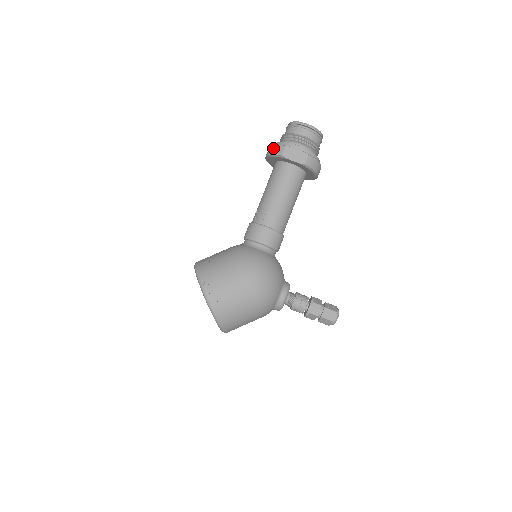
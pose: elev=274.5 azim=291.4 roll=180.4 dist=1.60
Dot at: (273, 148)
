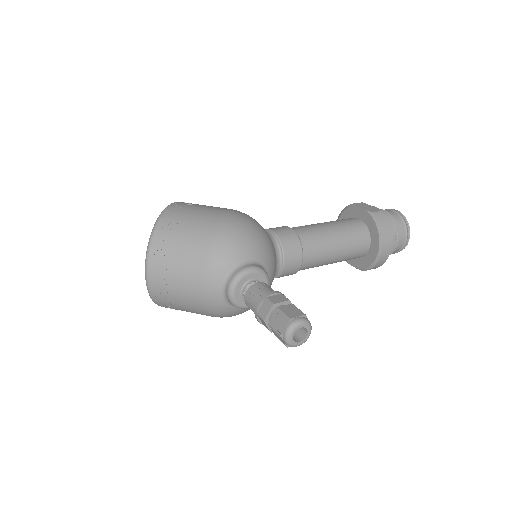
Dot at: occluded
